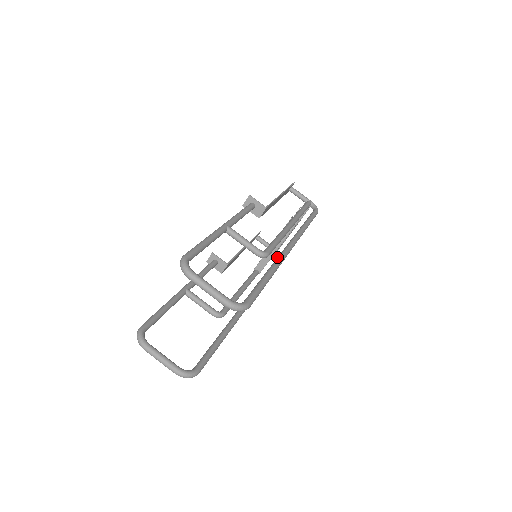
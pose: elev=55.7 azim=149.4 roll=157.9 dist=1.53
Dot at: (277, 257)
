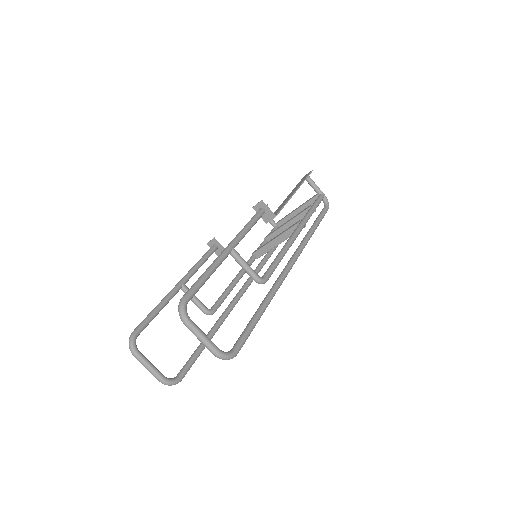
Dot at: (275, 282)
